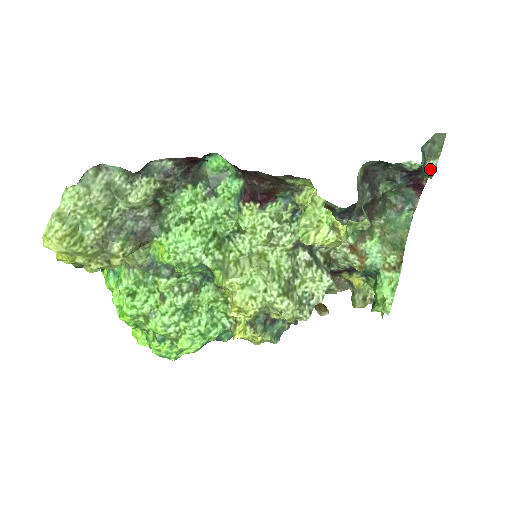
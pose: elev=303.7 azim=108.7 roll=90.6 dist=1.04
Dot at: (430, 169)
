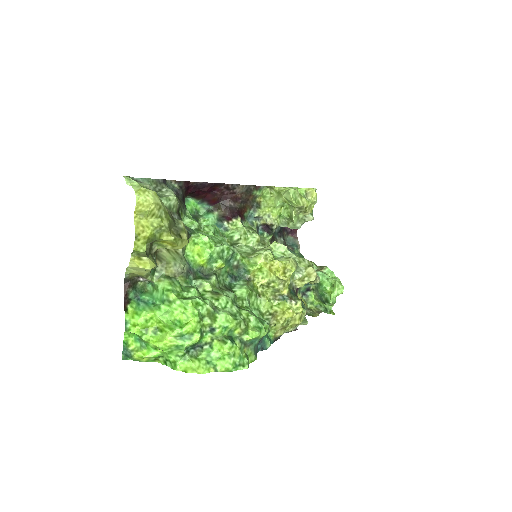
Dot at: occluded
